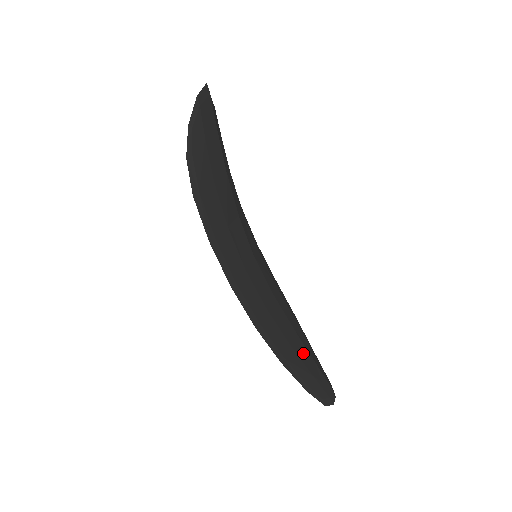
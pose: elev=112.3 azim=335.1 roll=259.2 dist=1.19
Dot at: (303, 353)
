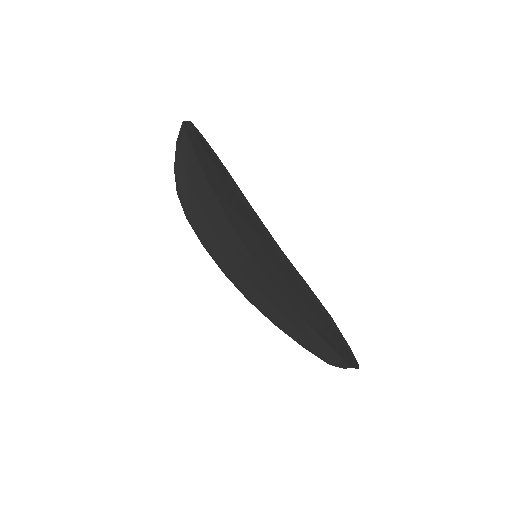
Dot at: occluded
